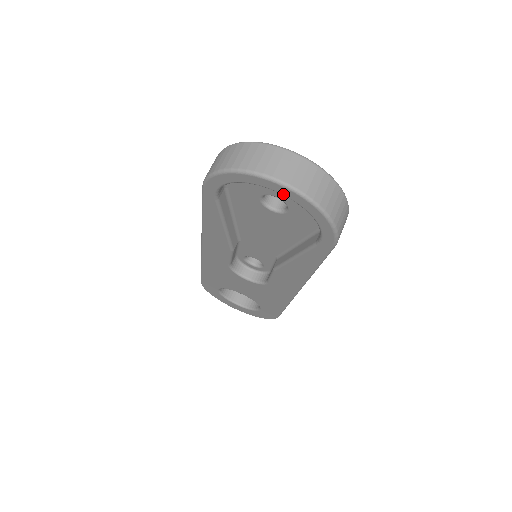
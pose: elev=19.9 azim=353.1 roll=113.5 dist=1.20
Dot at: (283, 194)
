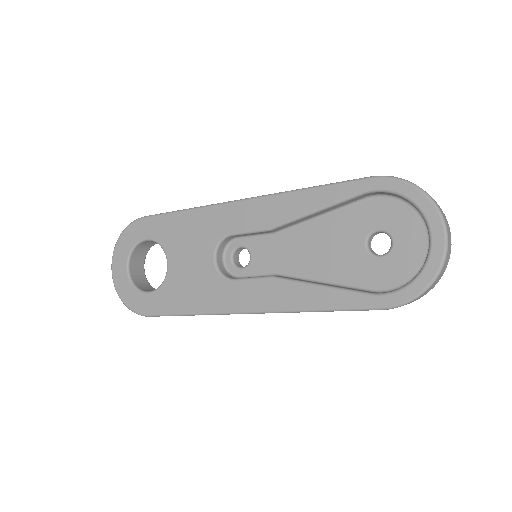
Dot at: (433, 242)
